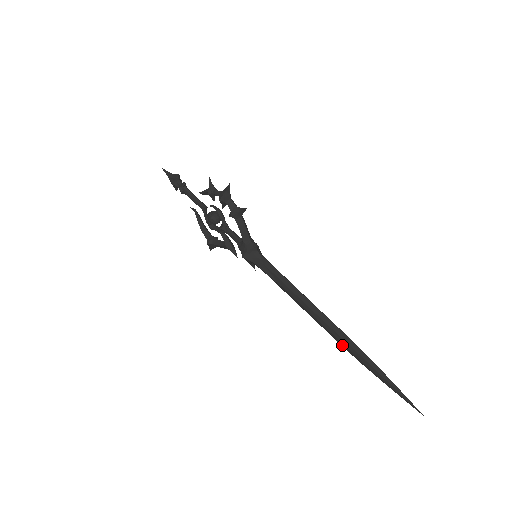
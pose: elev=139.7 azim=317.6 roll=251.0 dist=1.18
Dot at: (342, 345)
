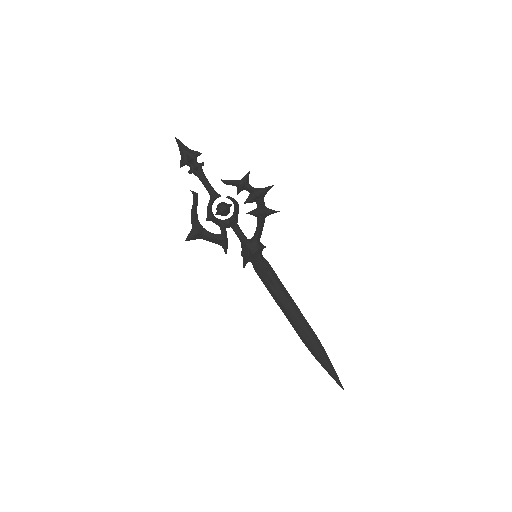
Dot at: (307, 340)
